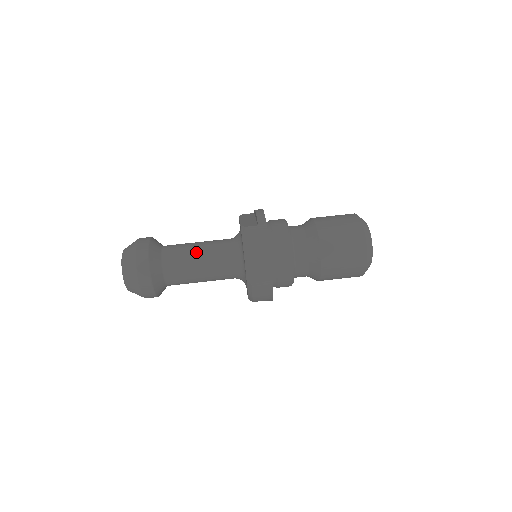
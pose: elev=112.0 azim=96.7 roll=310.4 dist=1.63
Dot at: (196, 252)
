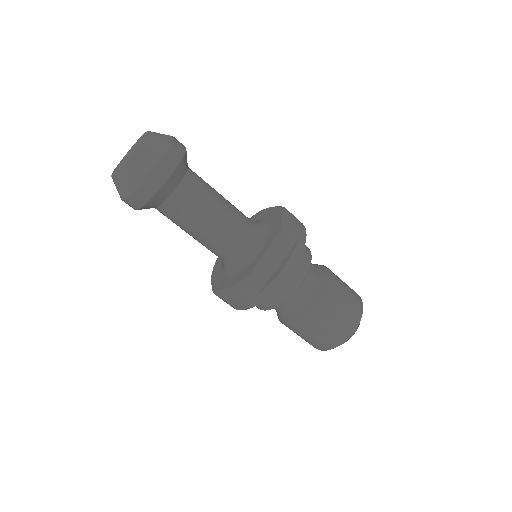
Dot at: (199, 229)
